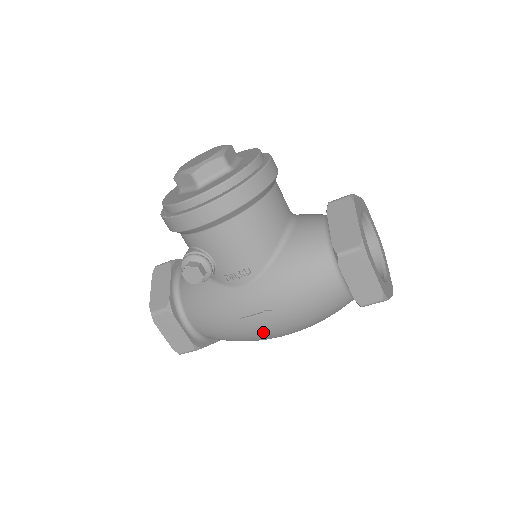
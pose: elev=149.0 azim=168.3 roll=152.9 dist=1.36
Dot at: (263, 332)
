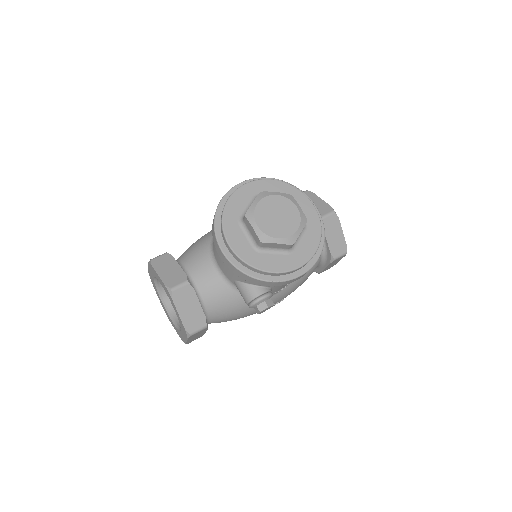
Dot at: occluded
